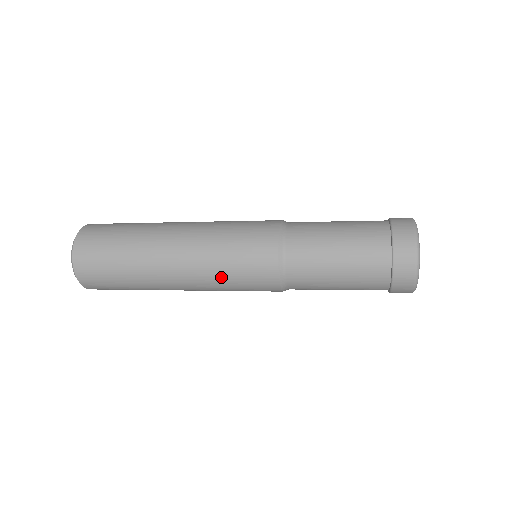
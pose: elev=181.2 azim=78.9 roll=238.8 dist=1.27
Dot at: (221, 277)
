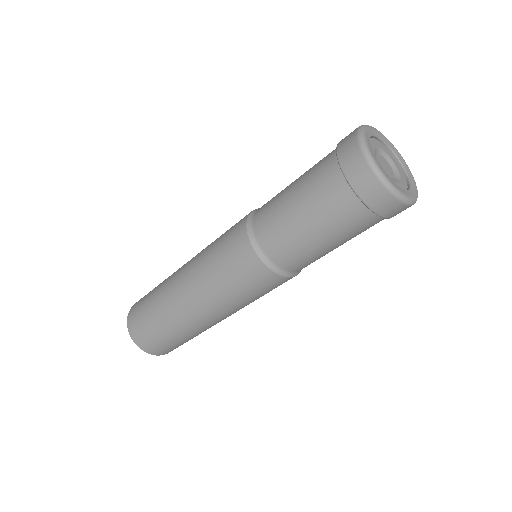
Dot at: (208, 254)
